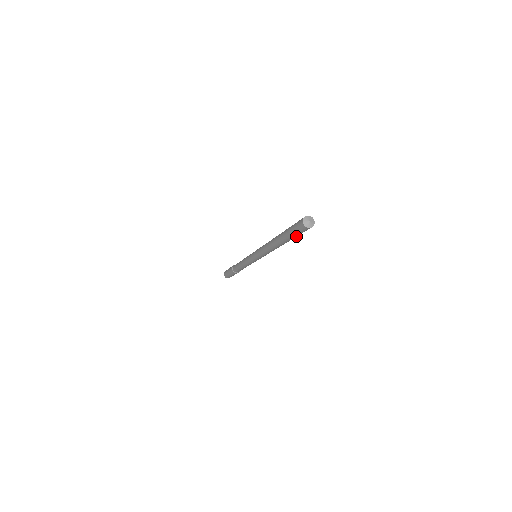
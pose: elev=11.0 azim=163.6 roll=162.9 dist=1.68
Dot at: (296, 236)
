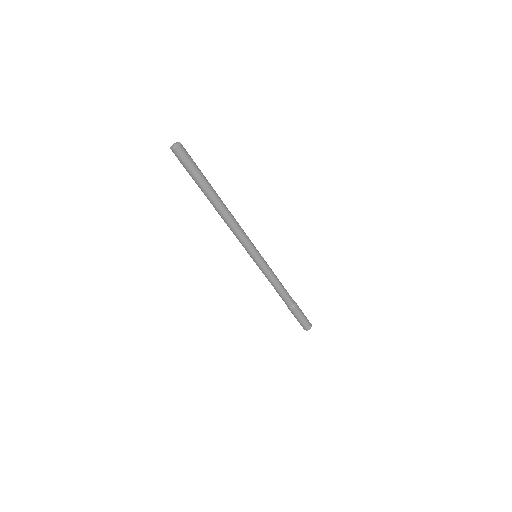
Dot at: (199, 173)
